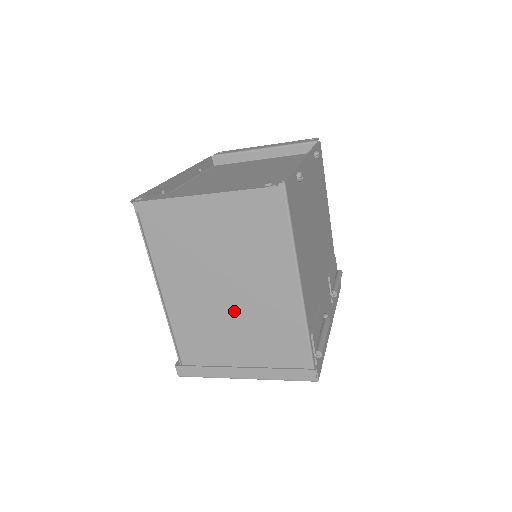
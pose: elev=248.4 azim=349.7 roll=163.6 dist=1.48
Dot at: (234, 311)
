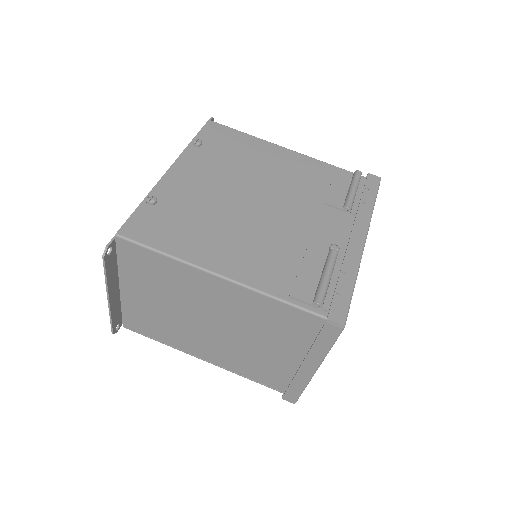
Dot at: (238, 333)
